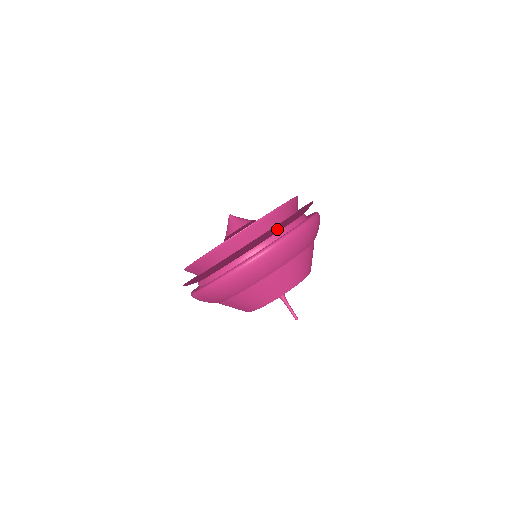
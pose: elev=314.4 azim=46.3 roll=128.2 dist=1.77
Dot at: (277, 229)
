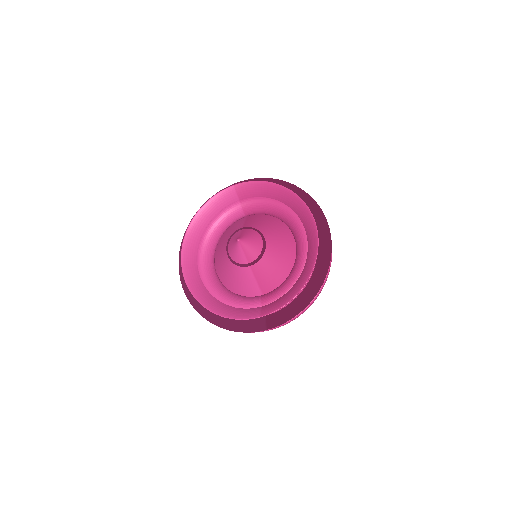
Dot at: (324, 237)
